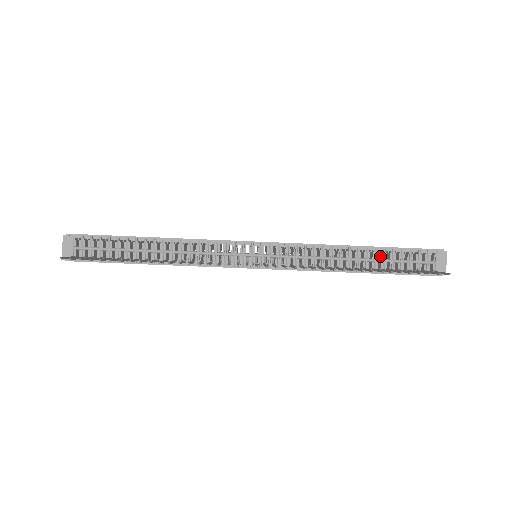
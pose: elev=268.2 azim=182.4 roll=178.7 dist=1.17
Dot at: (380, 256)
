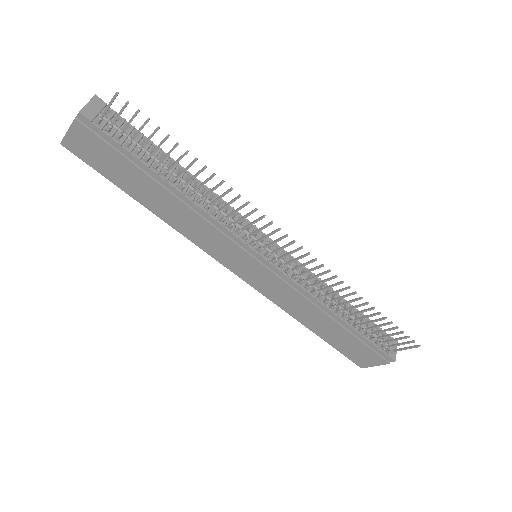
Dot at: (355, 316)
